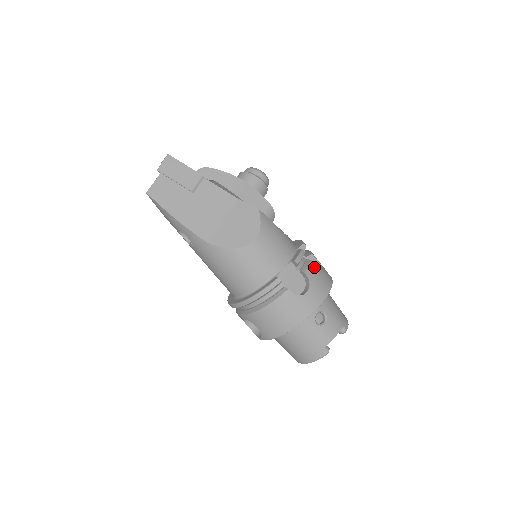
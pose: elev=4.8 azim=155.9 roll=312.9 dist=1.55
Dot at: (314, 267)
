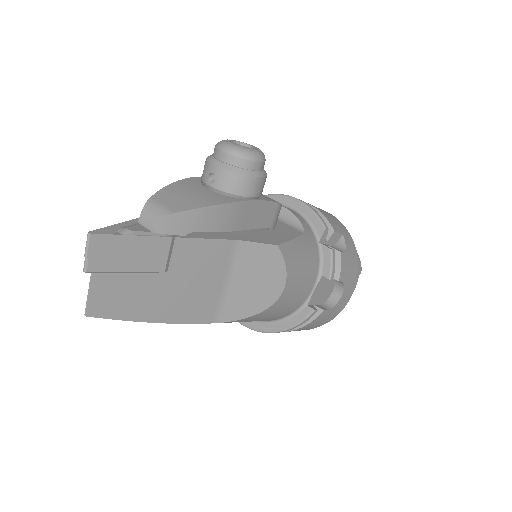
Dot at: (344, 258)
